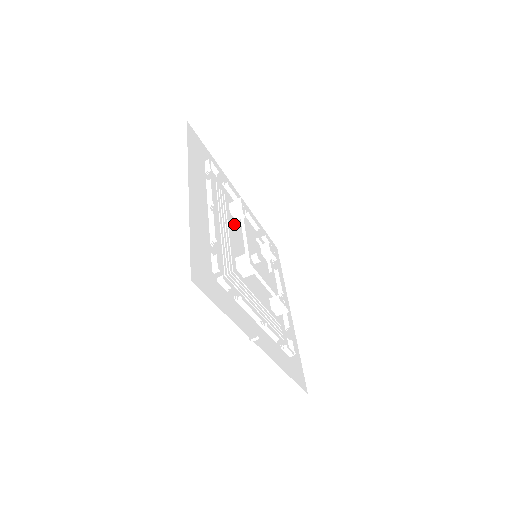
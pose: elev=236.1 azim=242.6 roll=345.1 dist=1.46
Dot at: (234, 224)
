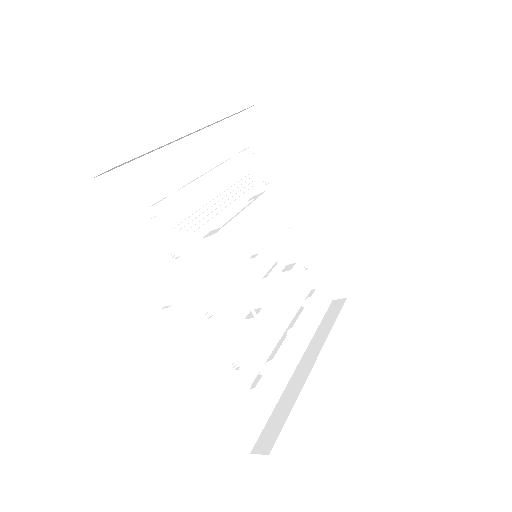
Dot at: (245, 214)
